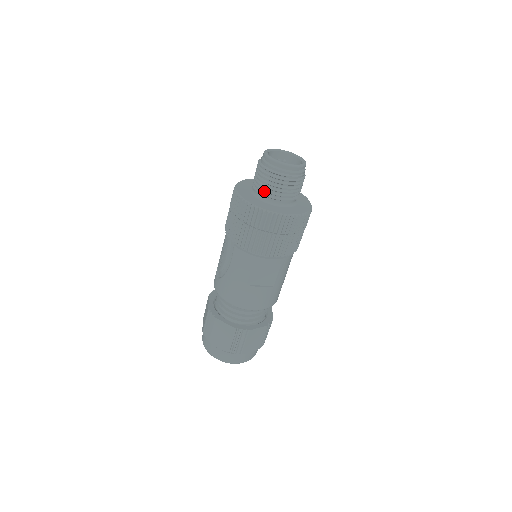
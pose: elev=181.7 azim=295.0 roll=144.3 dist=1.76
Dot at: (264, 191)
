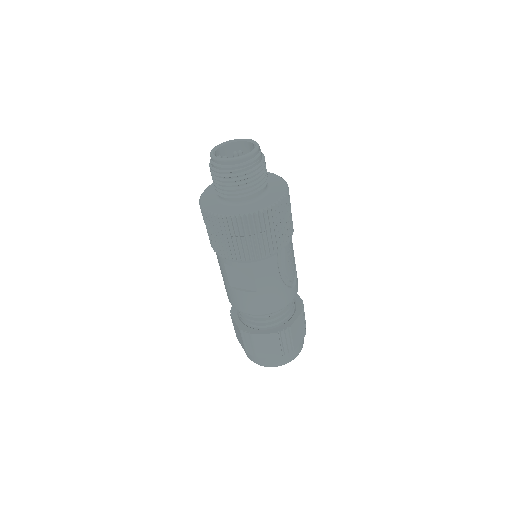
Dot at: (215, 189)
